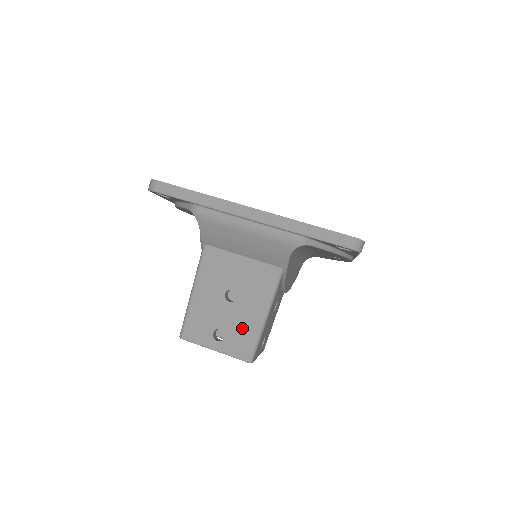
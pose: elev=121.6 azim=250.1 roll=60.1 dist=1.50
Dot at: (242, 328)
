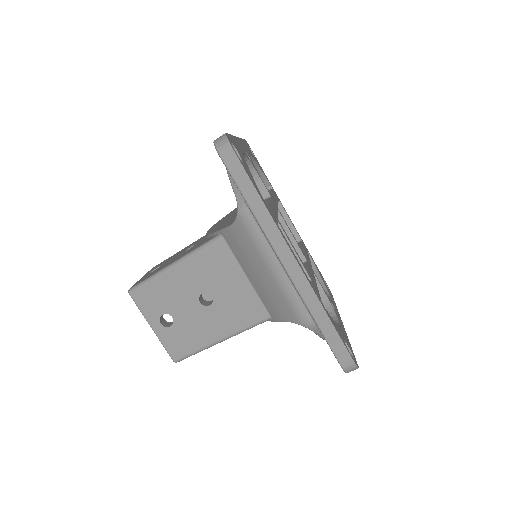
Dot at: (192, 332)
